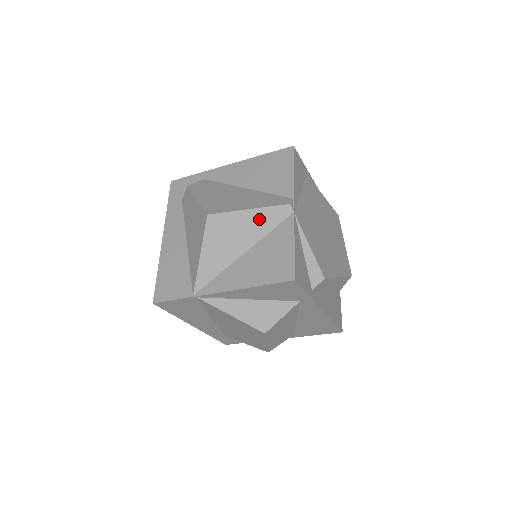
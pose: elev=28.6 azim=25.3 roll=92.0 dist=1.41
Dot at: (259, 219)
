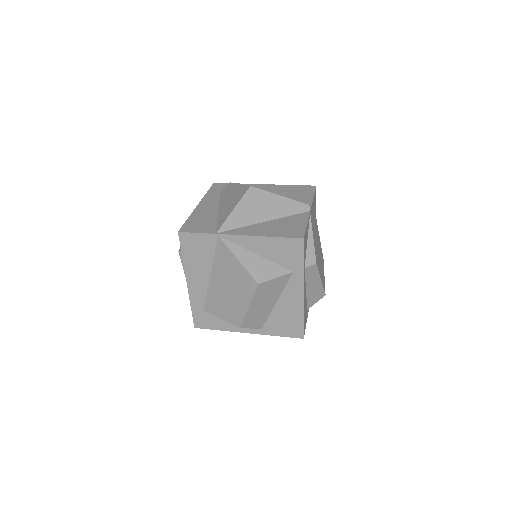
Dot at: (285, 205)
